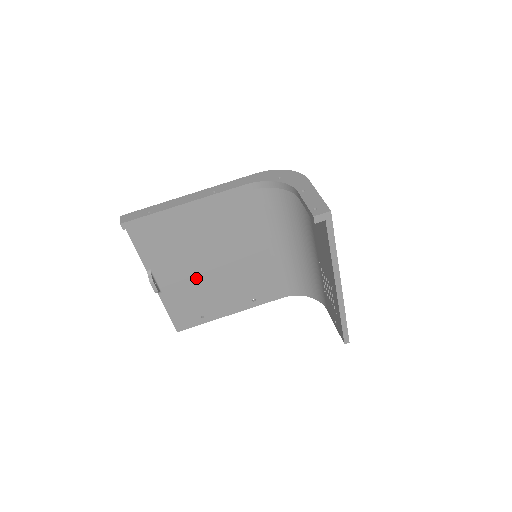
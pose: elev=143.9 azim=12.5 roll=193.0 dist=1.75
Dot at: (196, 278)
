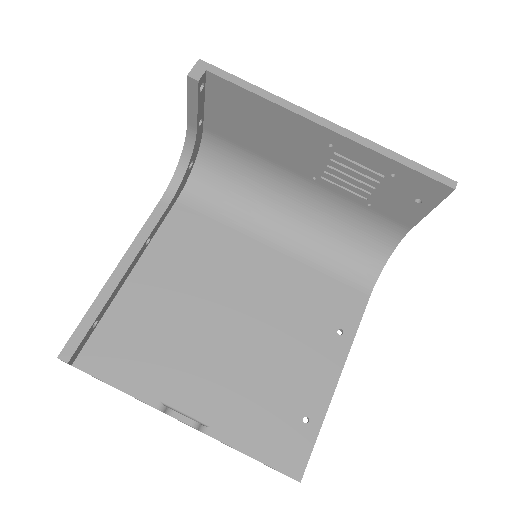
Dot at: (232, 364)
